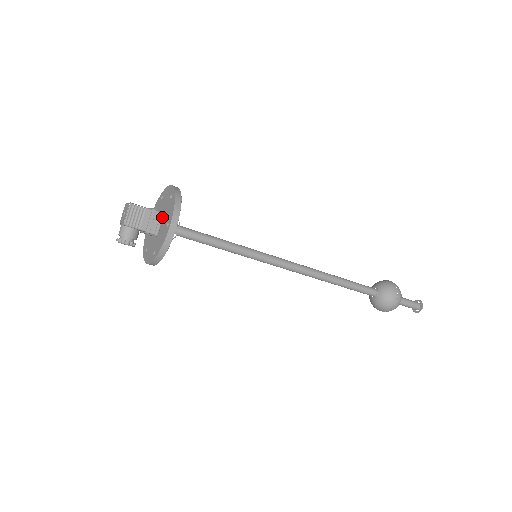
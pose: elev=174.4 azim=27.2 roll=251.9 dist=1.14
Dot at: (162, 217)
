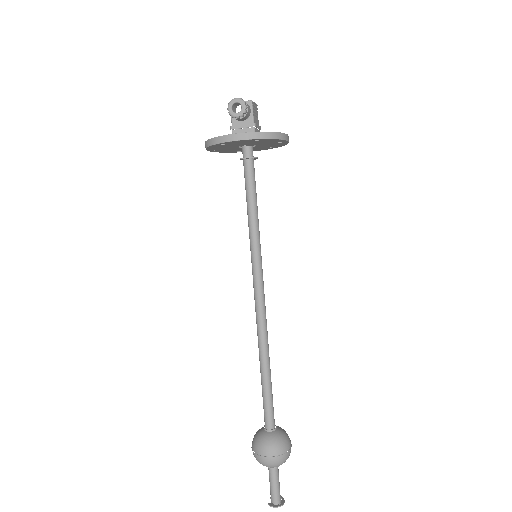
Dot at: occluded
